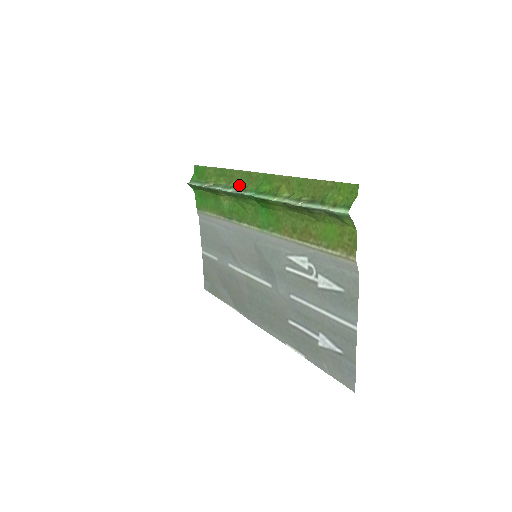
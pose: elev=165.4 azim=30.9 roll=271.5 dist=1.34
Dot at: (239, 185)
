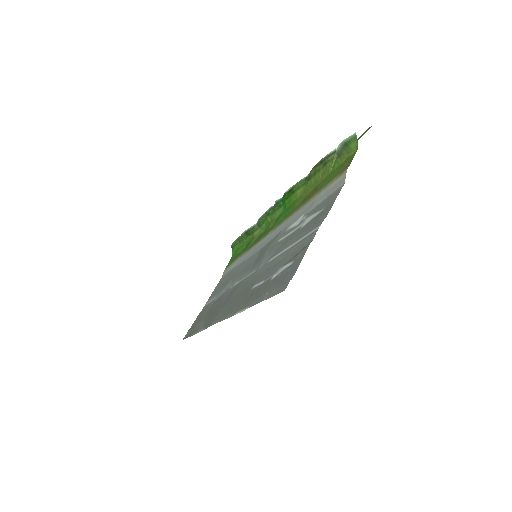
Dot at: occluded
